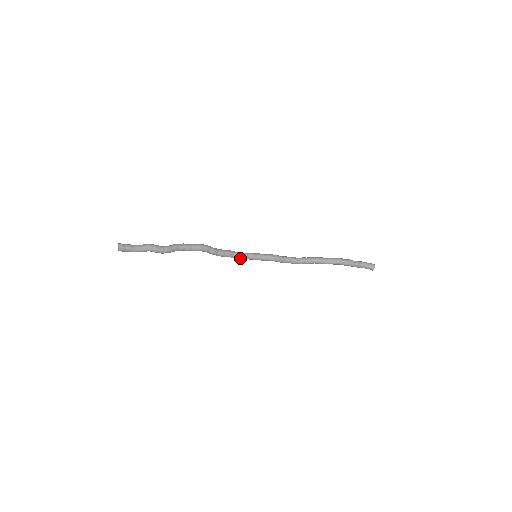
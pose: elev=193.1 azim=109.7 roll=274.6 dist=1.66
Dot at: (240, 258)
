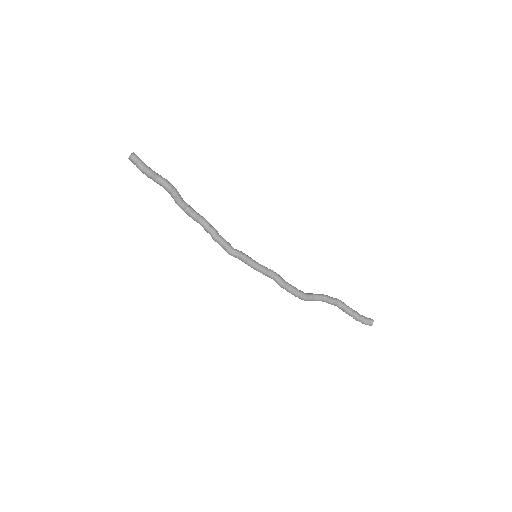
Dot at: (240, 252)
